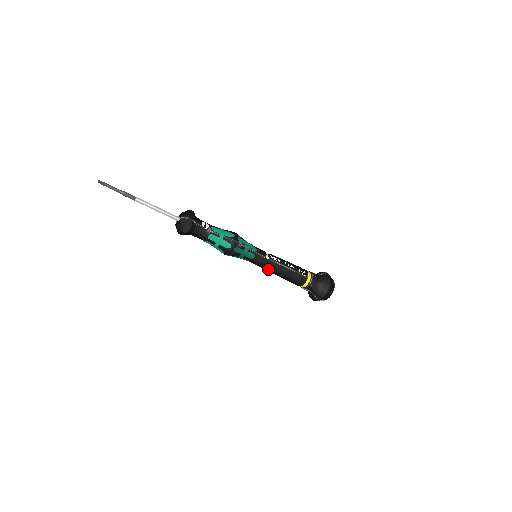
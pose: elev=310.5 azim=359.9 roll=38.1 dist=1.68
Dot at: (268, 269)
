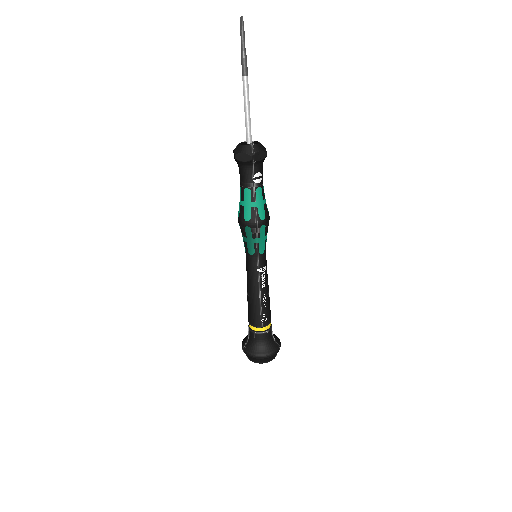
Dot at: (248, 277)
